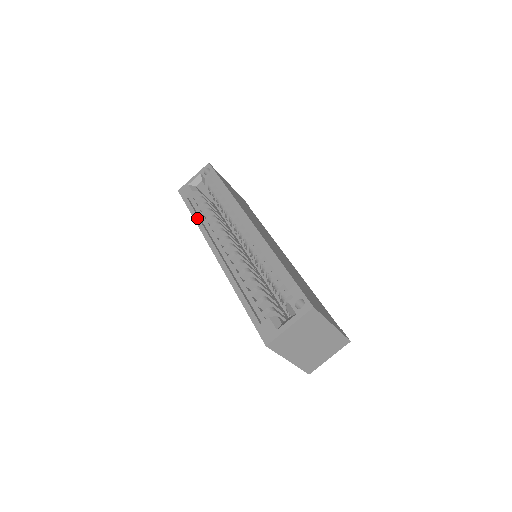
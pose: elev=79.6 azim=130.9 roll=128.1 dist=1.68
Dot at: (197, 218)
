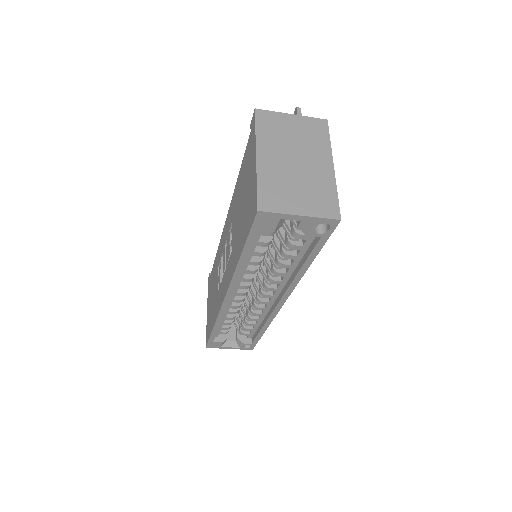
Dot at: (242, 266)
